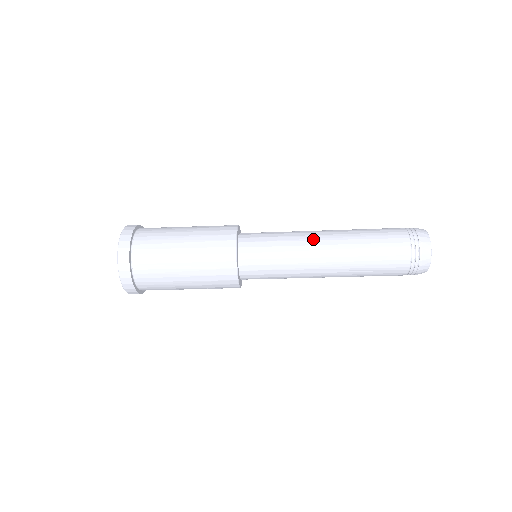
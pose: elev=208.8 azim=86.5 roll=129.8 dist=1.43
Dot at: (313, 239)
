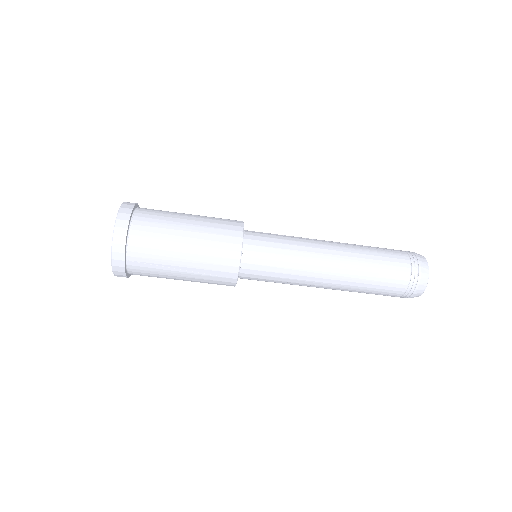
Dot at: (319, 259)
